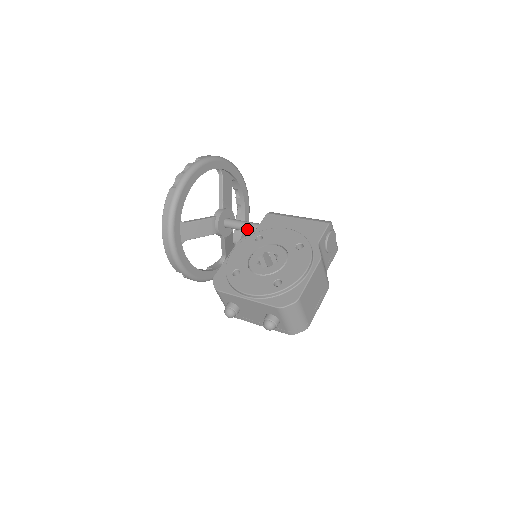
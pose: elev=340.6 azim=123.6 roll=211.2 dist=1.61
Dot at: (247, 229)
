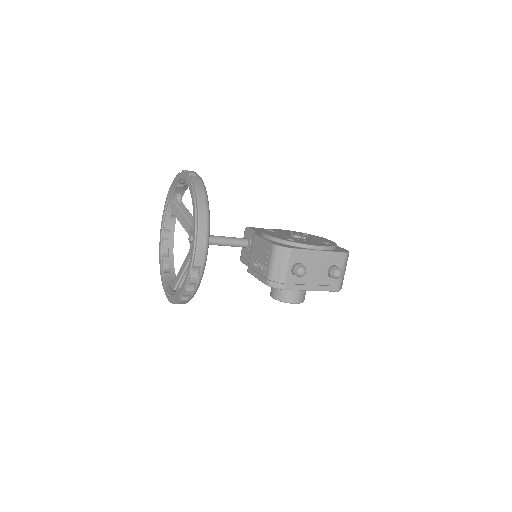
Dot at: (230, 241)
